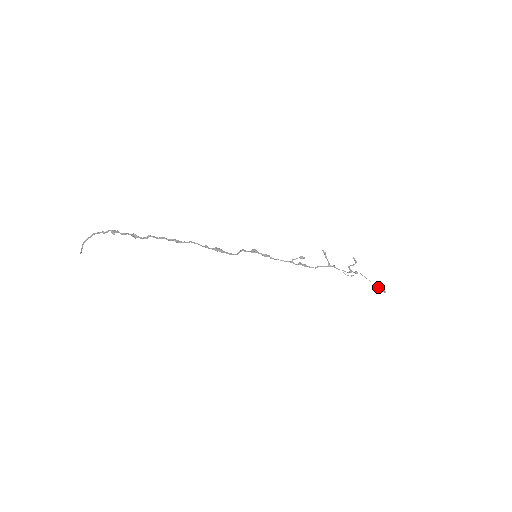
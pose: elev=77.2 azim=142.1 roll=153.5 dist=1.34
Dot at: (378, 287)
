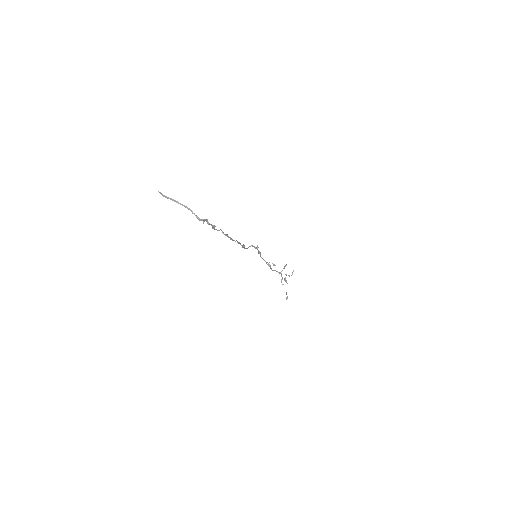
Dot at: occluded
